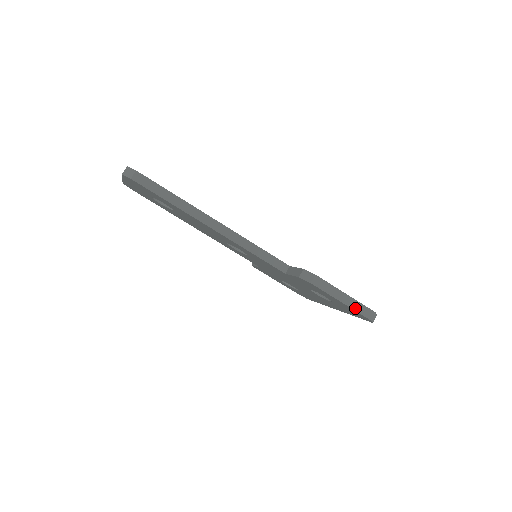
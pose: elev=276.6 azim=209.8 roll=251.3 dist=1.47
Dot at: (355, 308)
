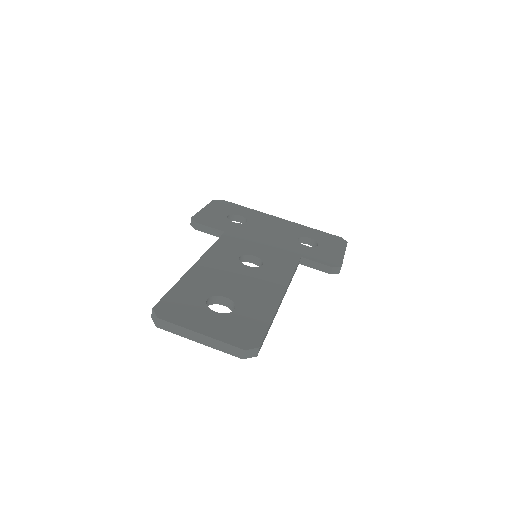
Dot at: occluded
